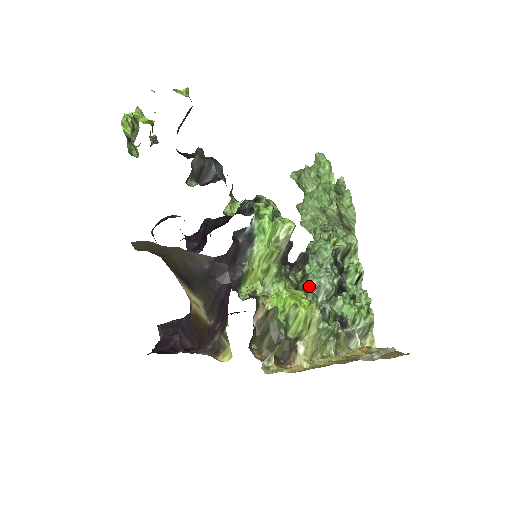
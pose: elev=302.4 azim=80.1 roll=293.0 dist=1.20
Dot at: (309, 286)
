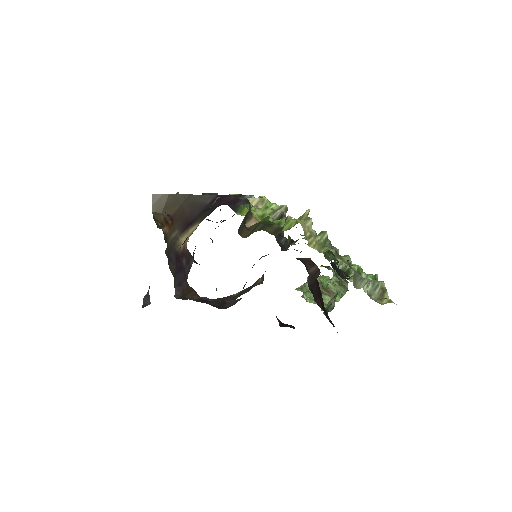
Dot at: occluded
